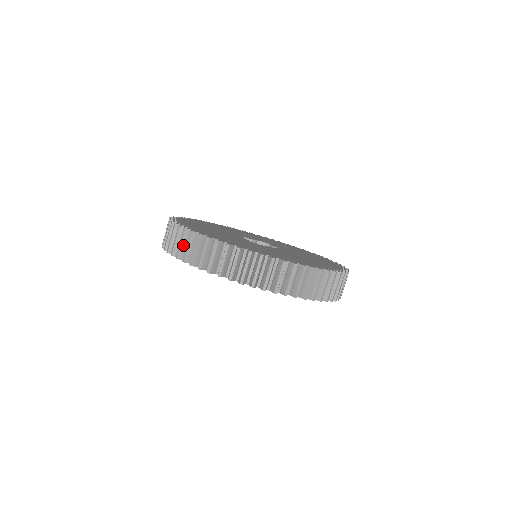
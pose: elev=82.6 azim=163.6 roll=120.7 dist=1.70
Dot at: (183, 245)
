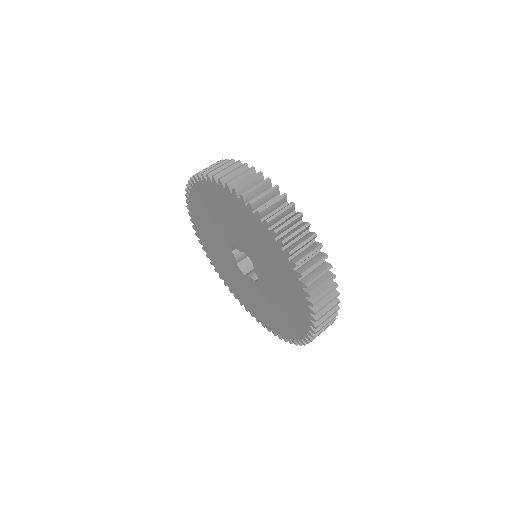
Dot at: (241, 178)
